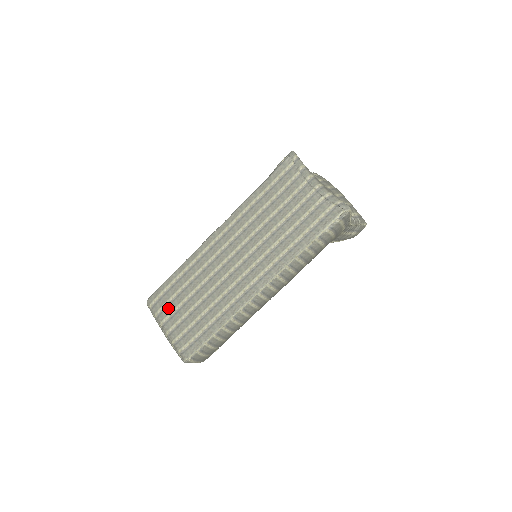
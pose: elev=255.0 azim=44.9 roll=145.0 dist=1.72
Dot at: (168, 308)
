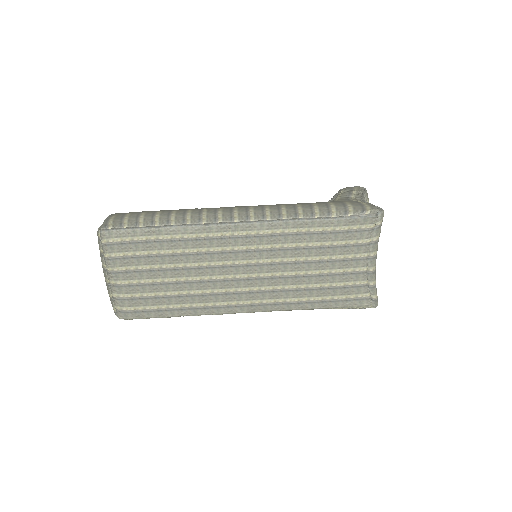
Dot at: (128, 260)
